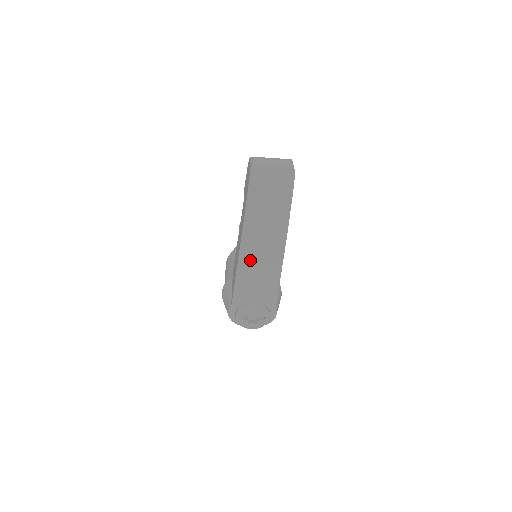
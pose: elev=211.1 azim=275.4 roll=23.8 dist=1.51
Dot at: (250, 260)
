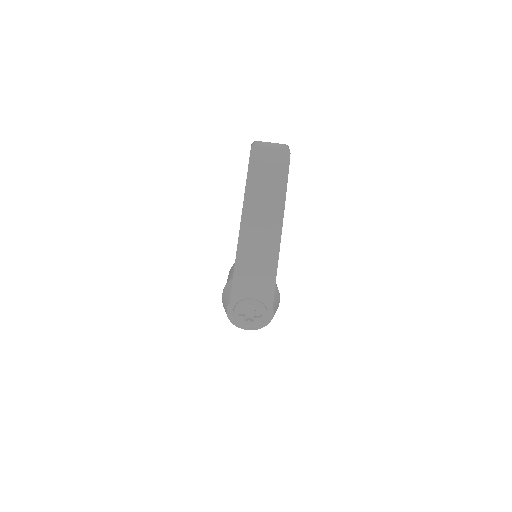
Dot at: (249, 246)
